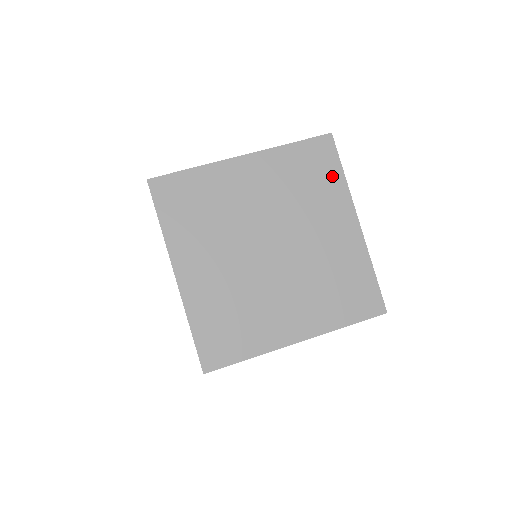
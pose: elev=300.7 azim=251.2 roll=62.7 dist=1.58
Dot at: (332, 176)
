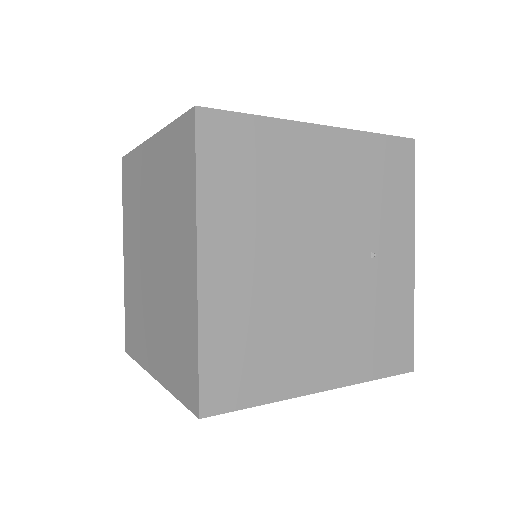
Dot at: occluded
